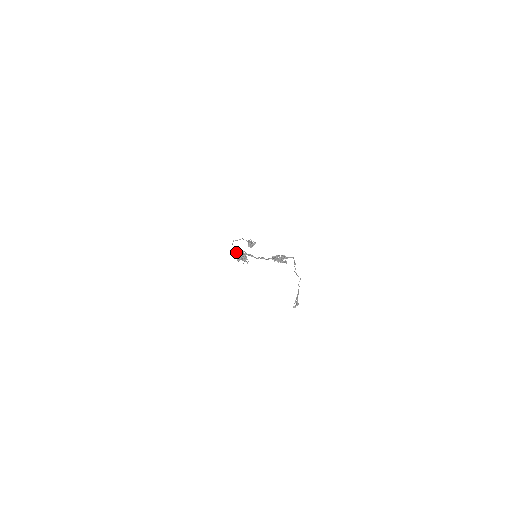
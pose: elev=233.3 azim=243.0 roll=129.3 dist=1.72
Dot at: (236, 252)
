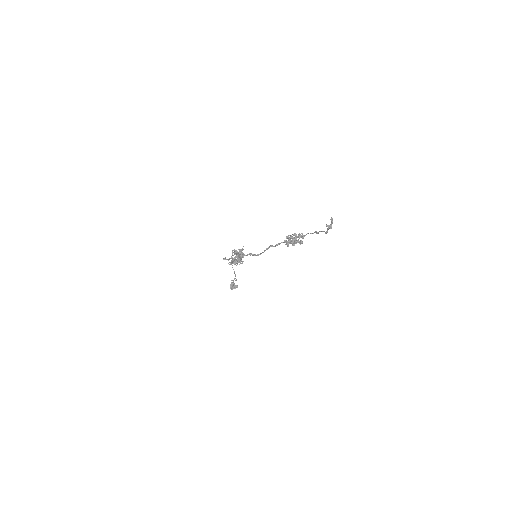
Dot at: (234, 250)
